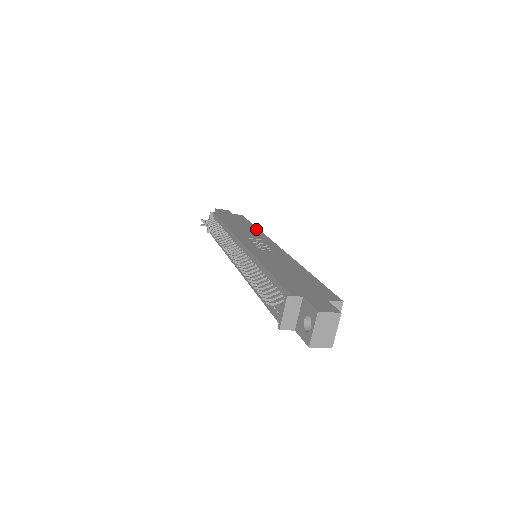
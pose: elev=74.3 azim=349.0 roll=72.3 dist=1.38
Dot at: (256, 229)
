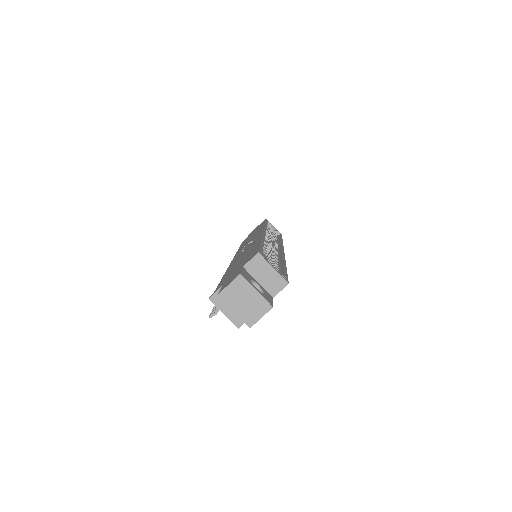
Dot at: (262, 226)
